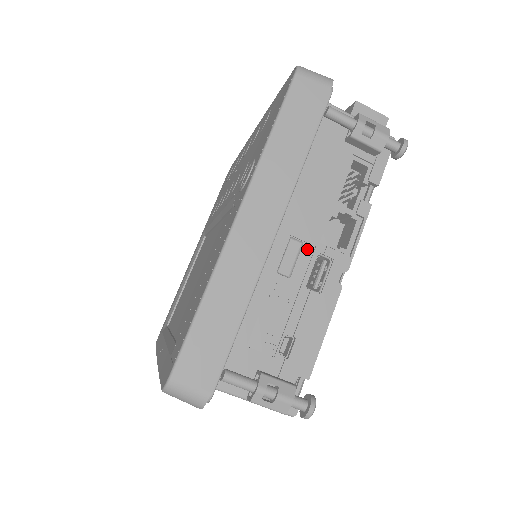
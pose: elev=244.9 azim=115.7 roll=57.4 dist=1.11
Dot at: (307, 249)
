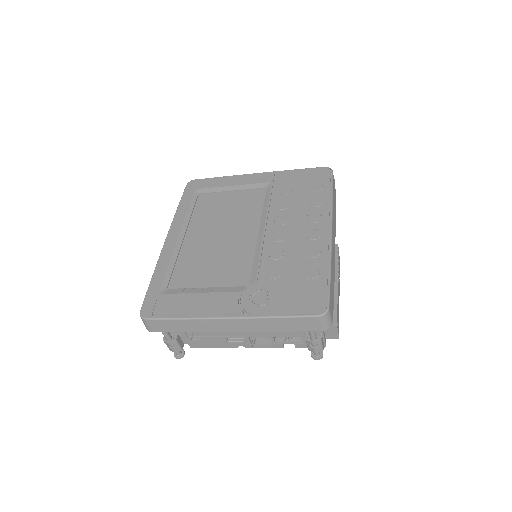
Dot at: (242, 334)
